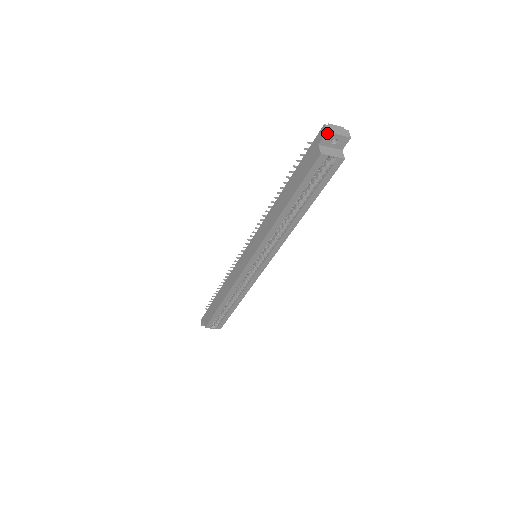
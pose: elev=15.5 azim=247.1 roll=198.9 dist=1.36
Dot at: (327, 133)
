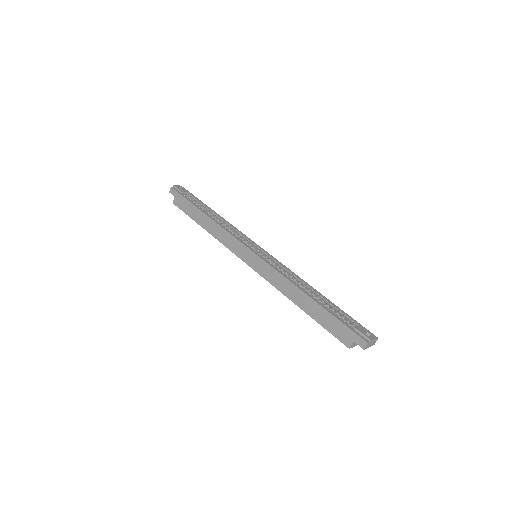
Dot at: (364, 349)
